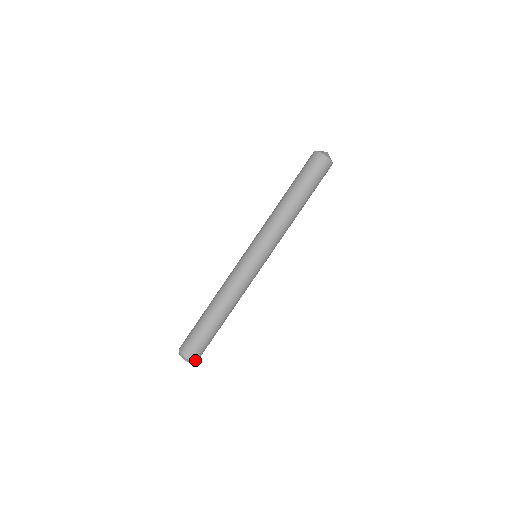
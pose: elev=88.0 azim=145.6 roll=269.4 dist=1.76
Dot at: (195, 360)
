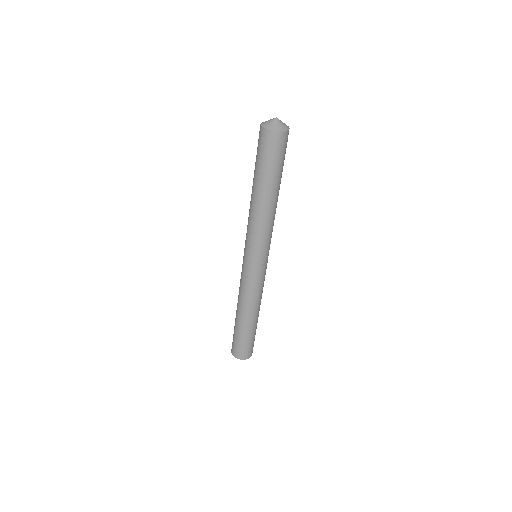
Dot at: (242, 358)
